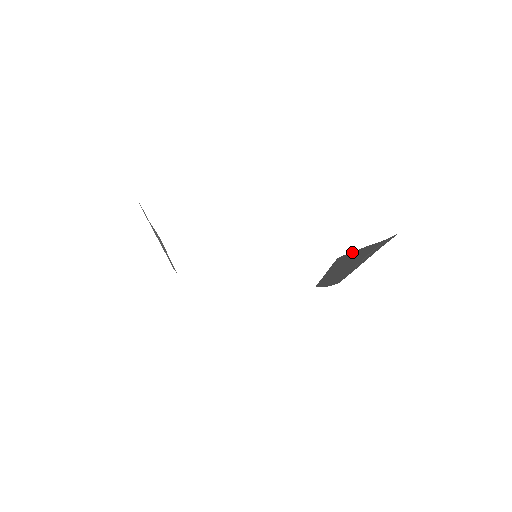
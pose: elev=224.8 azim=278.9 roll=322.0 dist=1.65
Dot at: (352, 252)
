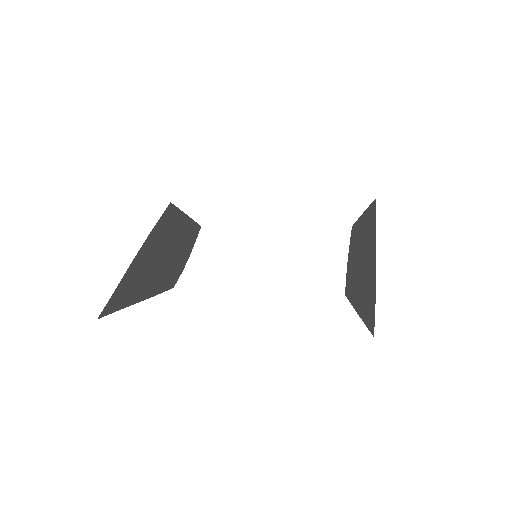
Dot at: (375, 233)
